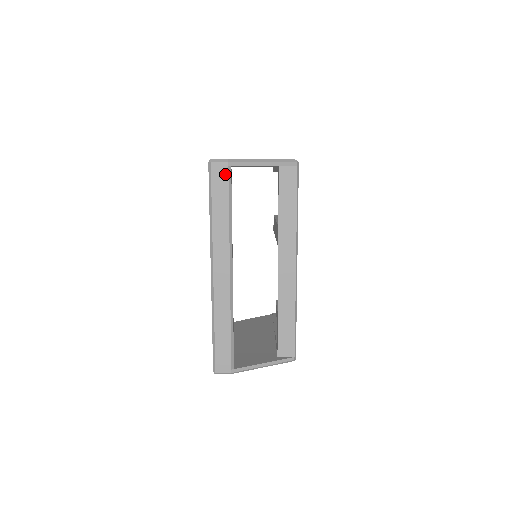
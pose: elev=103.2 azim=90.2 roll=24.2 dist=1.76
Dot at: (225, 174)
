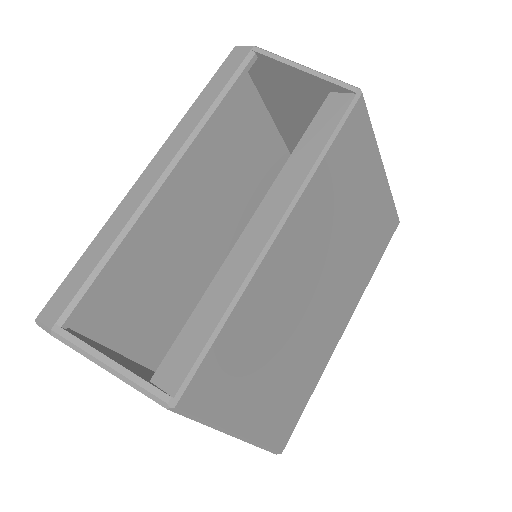
Dot at: (241, 58)
